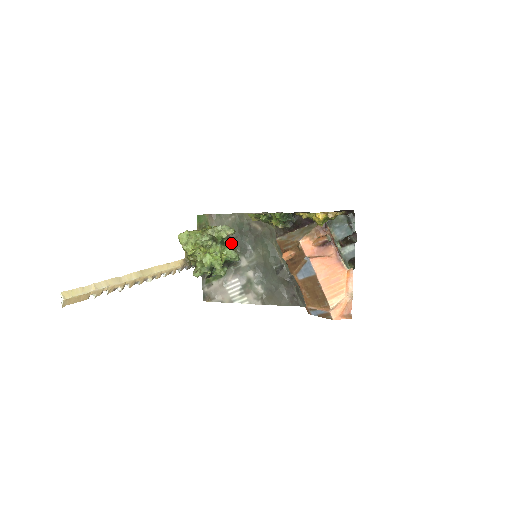
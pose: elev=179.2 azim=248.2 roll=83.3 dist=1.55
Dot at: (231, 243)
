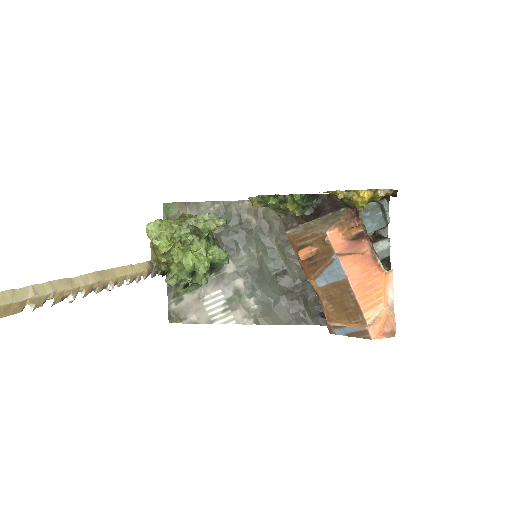
Dot at: occluded
